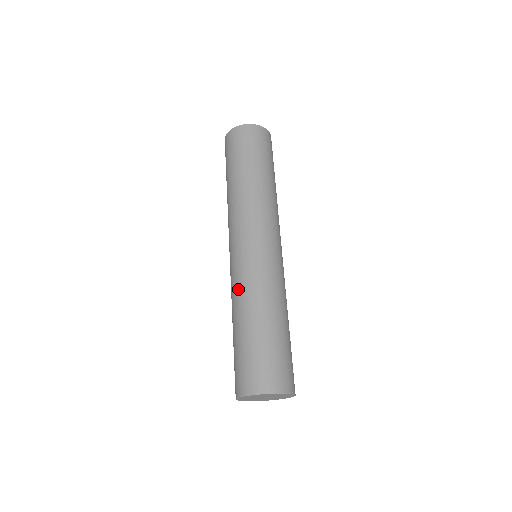
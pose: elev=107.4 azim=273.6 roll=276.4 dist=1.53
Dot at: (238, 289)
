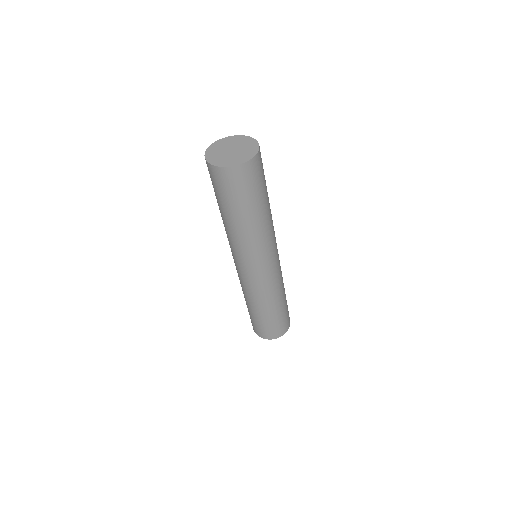
Dot at: (247, 292)
